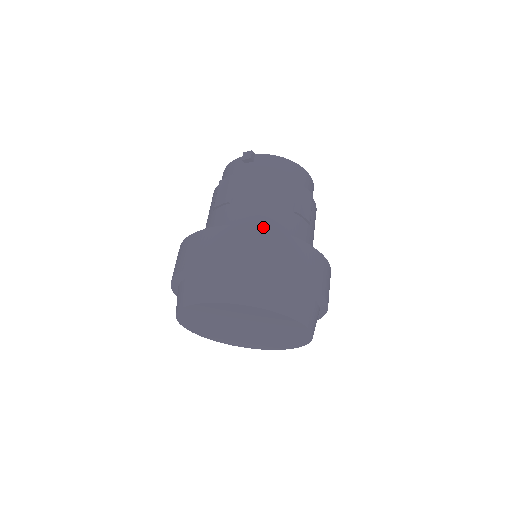
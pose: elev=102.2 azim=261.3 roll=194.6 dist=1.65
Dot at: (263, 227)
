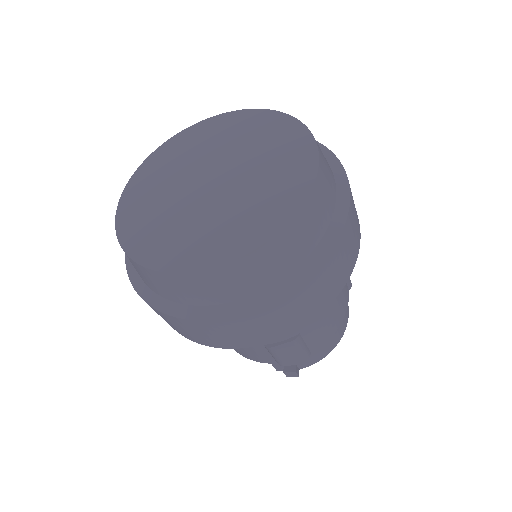
Dot at: occluded
